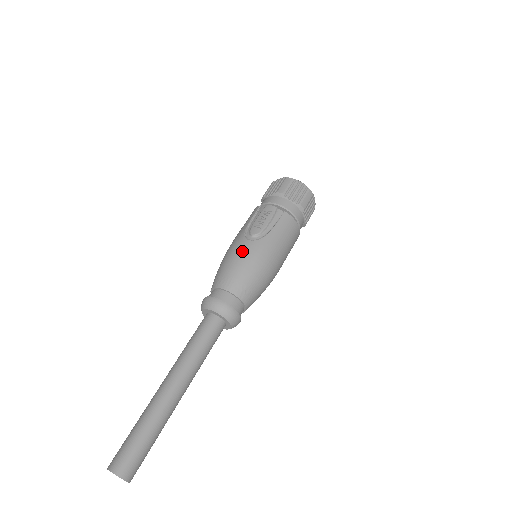
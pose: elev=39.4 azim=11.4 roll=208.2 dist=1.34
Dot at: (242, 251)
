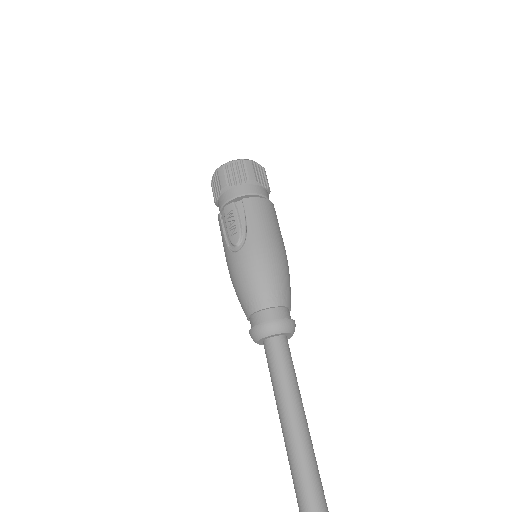
Dot at: (241, 266)
